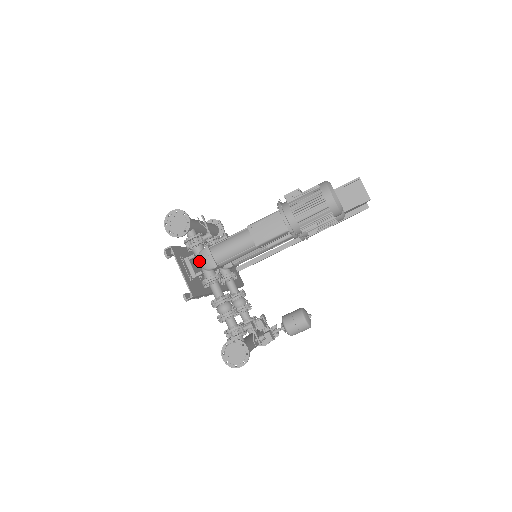
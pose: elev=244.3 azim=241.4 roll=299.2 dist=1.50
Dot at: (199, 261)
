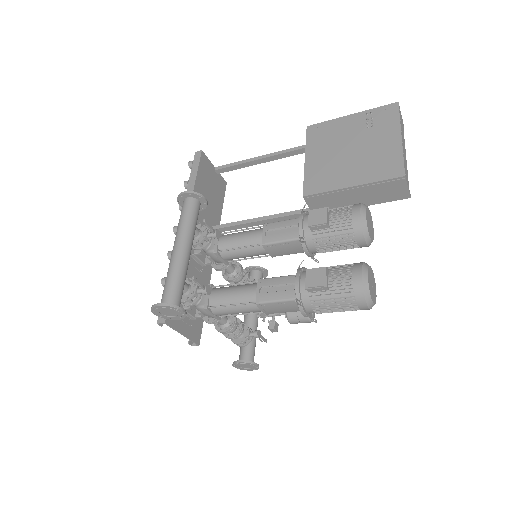
Dot at: occluded
